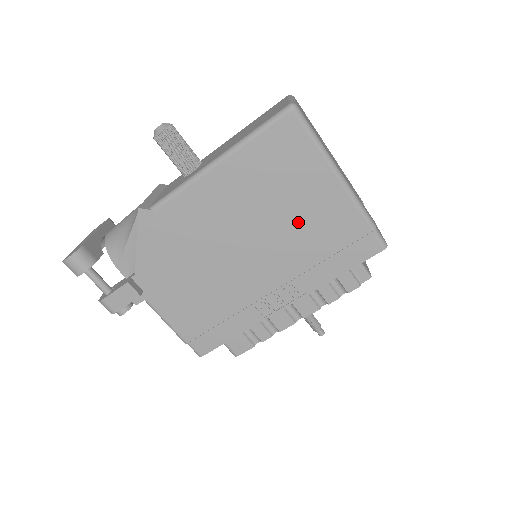
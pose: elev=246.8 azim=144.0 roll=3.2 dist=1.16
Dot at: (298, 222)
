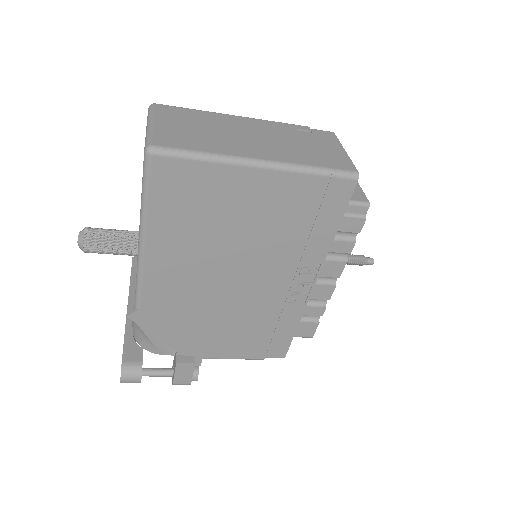
Dot at: (256, 226)
